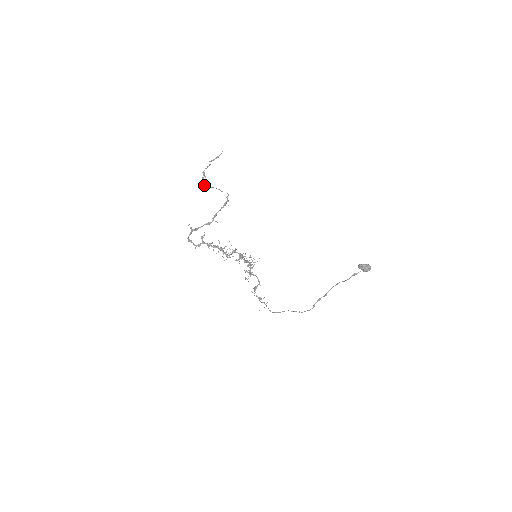
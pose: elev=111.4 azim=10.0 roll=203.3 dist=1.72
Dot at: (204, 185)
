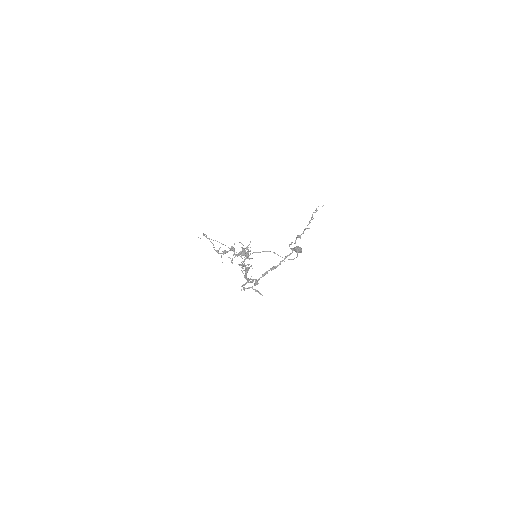
Dot at: occluded
